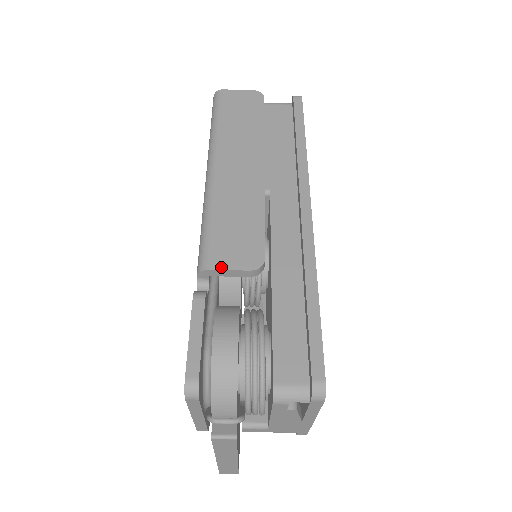
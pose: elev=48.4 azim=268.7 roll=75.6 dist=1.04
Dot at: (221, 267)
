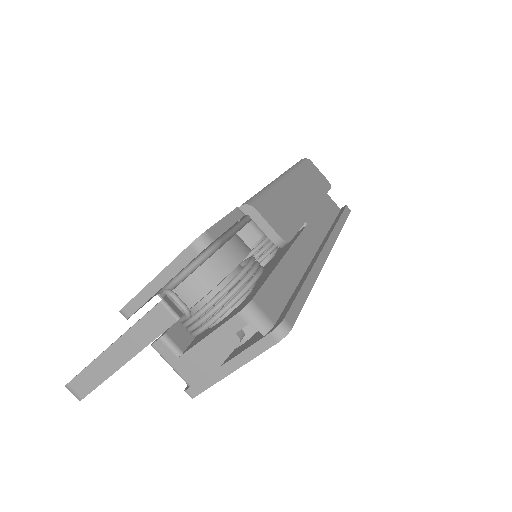
Dot at: (263, 215)
